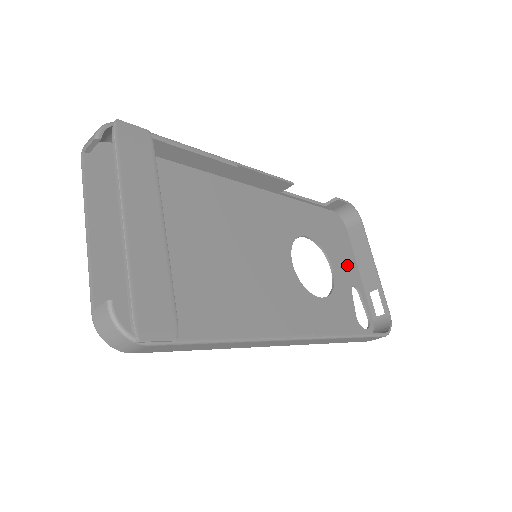
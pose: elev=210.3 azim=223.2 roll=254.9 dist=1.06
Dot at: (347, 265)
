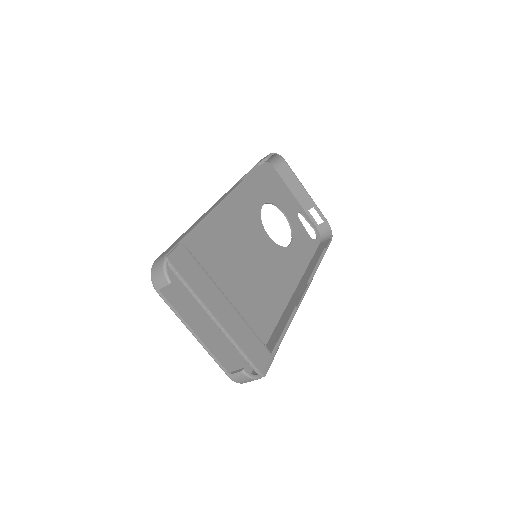
Dot at: (289, 201)
